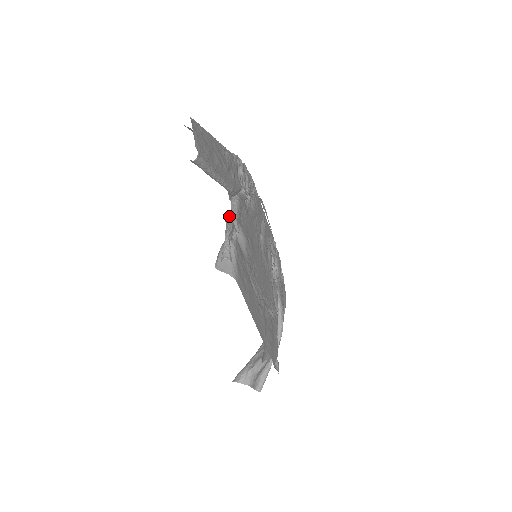
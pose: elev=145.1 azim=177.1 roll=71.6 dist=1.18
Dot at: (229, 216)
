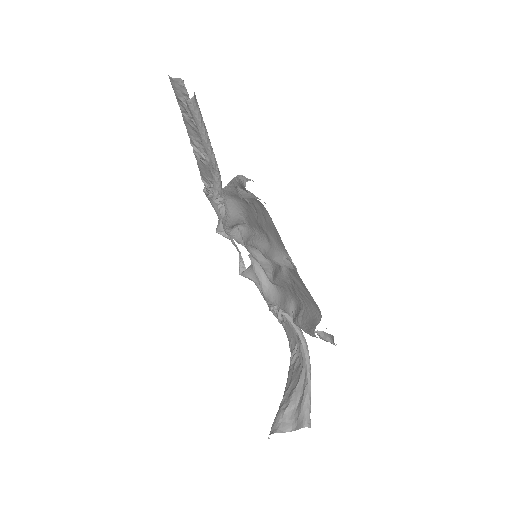
Dot at: occluded
